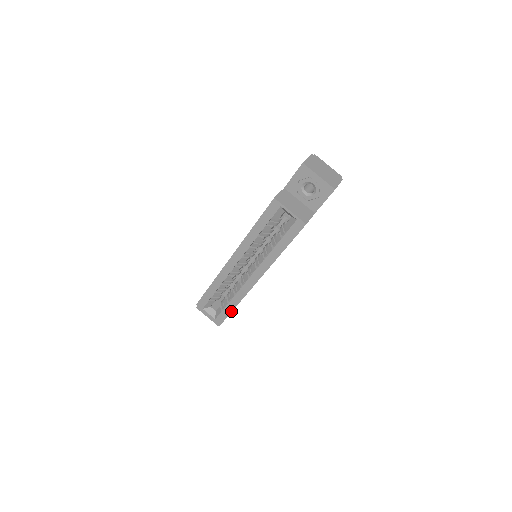
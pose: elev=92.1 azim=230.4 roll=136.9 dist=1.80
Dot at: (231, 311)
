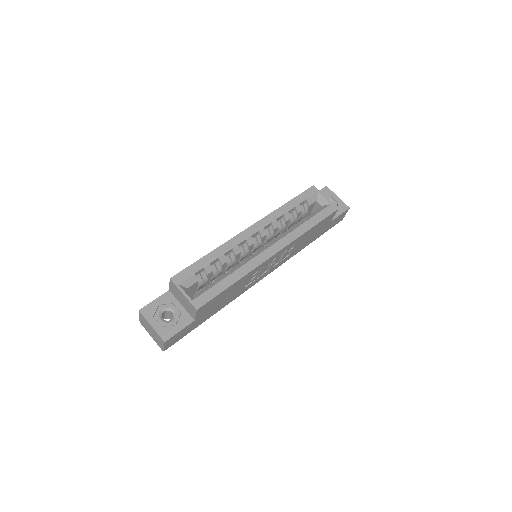
Dot at: (224, 289)
